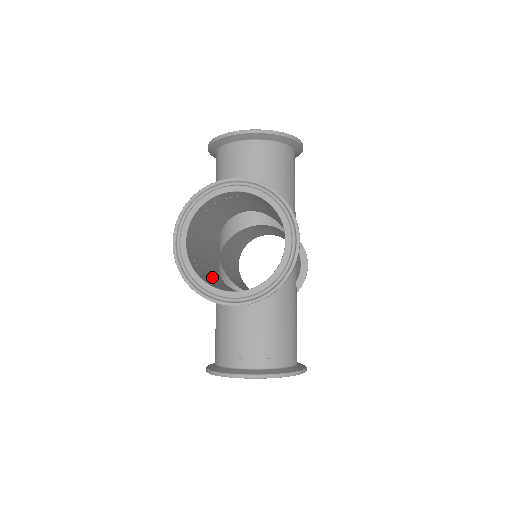
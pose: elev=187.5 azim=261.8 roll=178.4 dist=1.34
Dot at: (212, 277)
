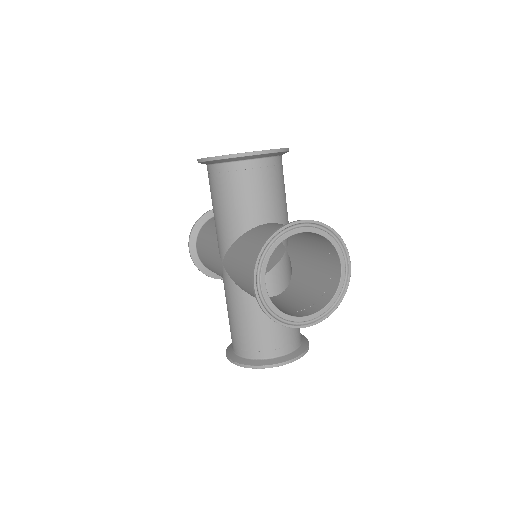
Dot at: occluded
